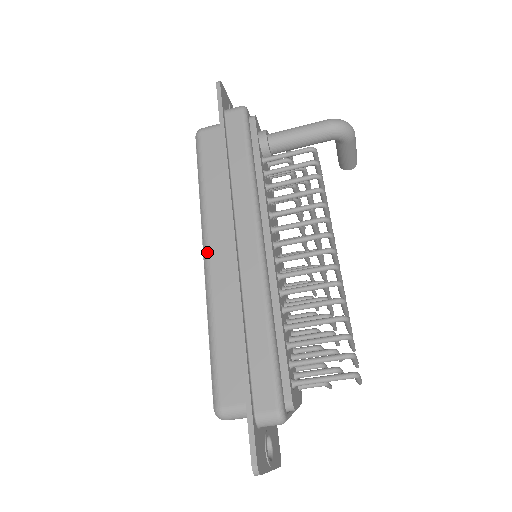
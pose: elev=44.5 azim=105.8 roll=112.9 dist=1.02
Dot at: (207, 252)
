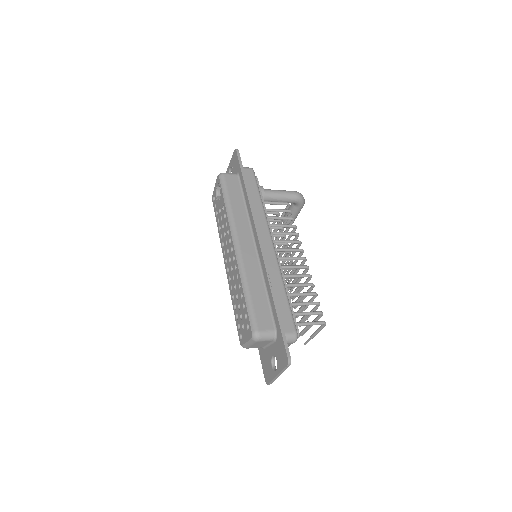
Dot at: (238, 244)
